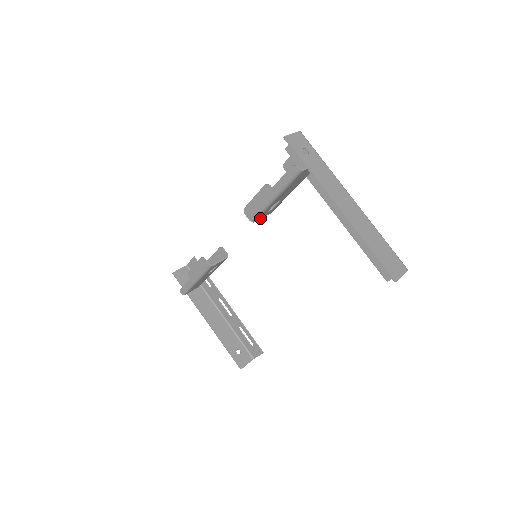
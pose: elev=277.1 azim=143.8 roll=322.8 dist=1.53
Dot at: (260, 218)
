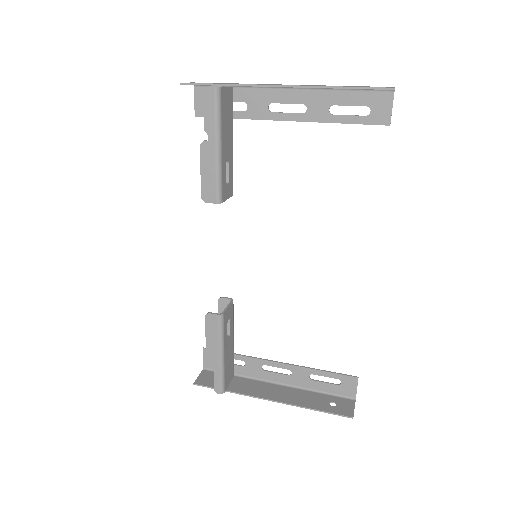
Dot at: (225, 197)
